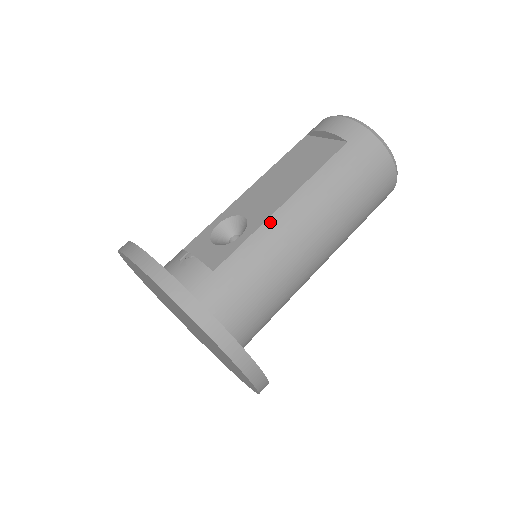
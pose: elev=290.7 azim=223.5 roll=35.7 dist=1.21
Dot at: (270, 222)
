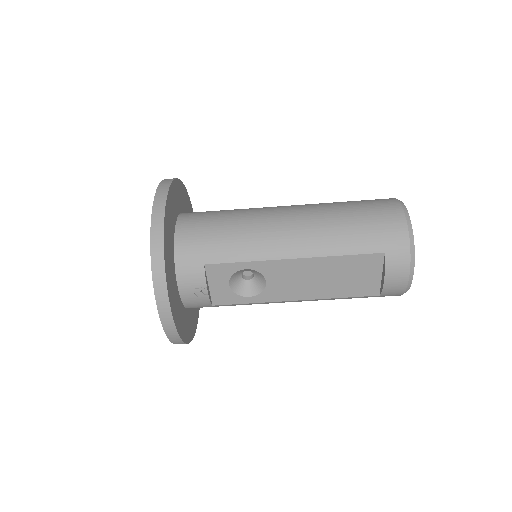
Dot at: occluded
